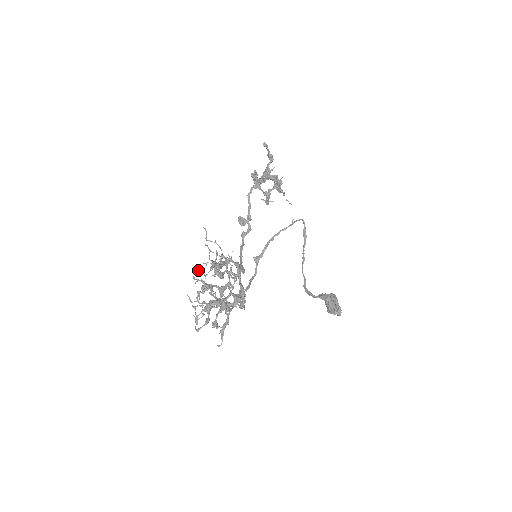
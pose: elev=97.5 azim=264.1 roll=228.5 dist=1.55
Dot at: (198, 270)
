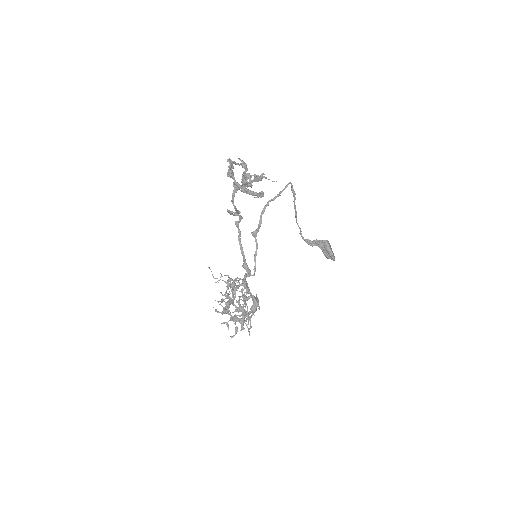
Dot at: occluded
